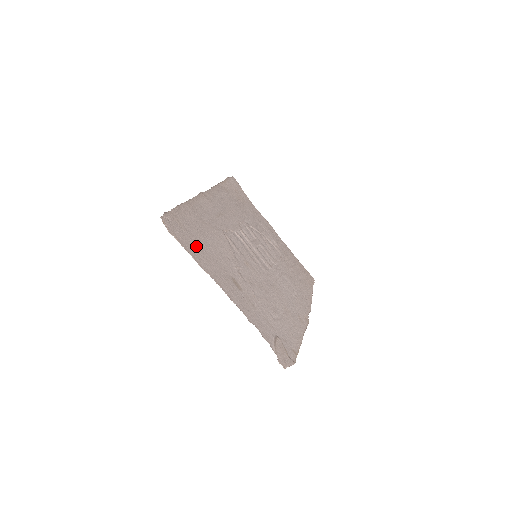
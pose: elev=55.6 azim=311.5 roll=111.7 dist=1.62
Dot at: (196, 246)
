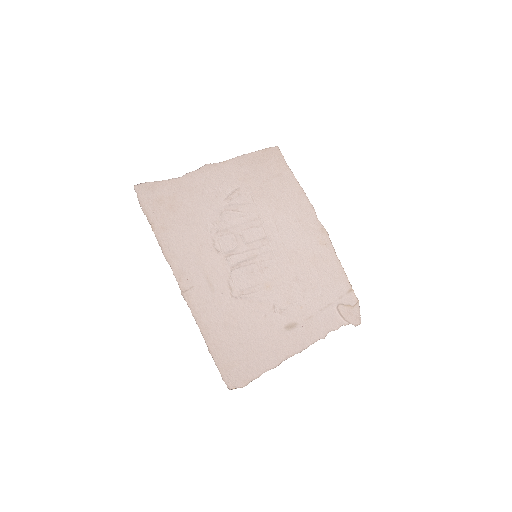
Dot at: (255, 358)
